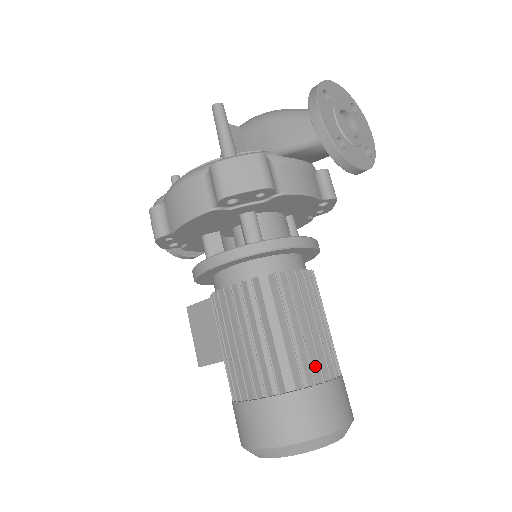
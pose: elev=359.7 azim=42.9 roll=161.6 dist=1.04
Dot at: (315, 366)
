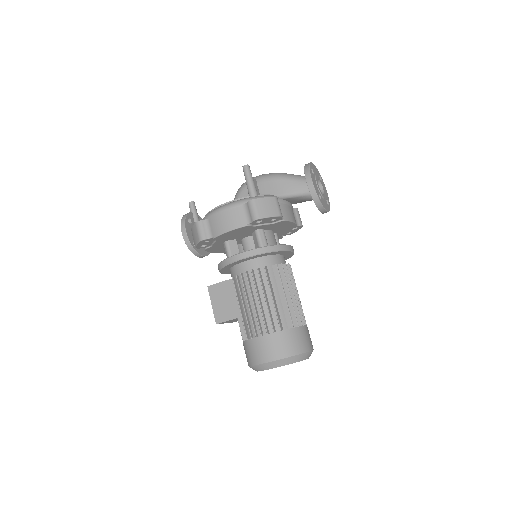
Dot at: (297, 317)
